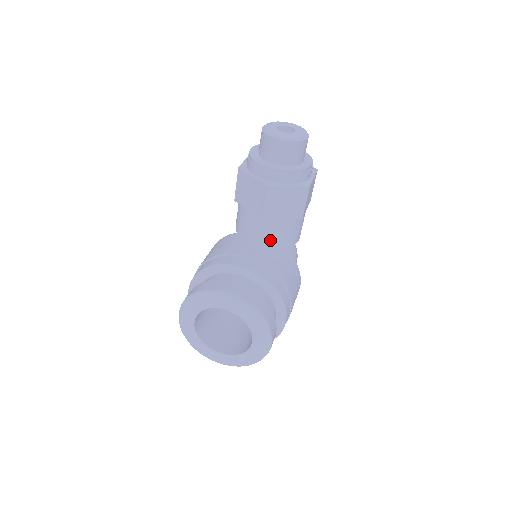
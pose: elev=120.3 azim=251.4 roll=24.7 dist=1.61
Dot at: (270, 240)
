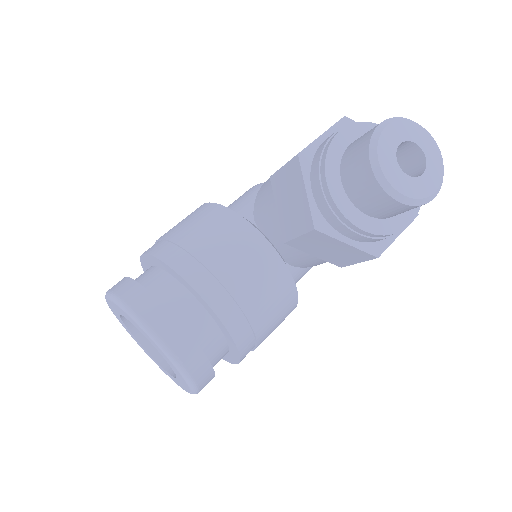
Dot at: (280, 265)
